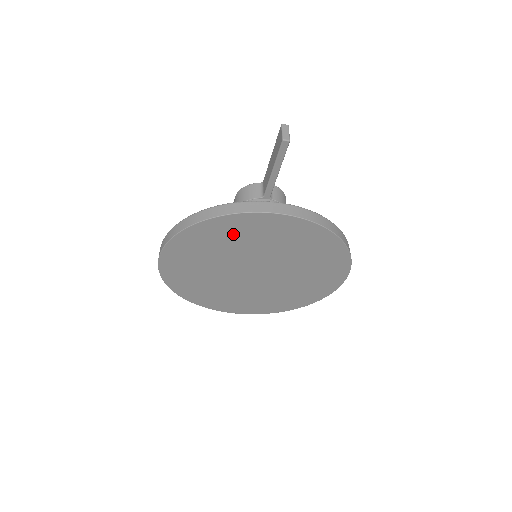
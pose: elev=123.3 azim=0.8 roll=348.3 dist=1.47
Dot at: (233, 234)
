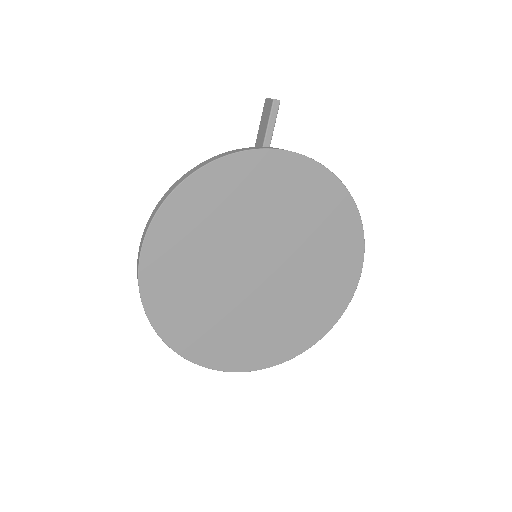
Dot at: (239, 190)
